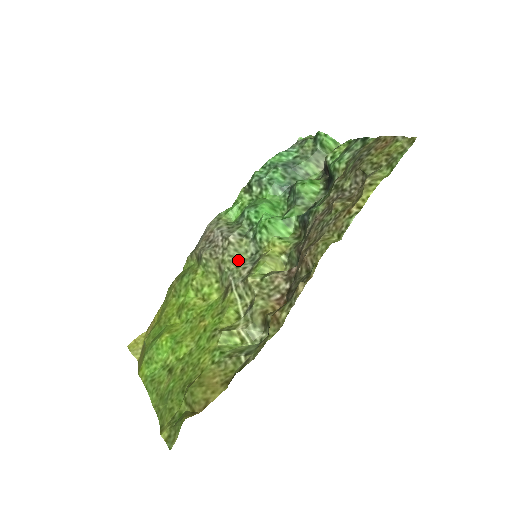
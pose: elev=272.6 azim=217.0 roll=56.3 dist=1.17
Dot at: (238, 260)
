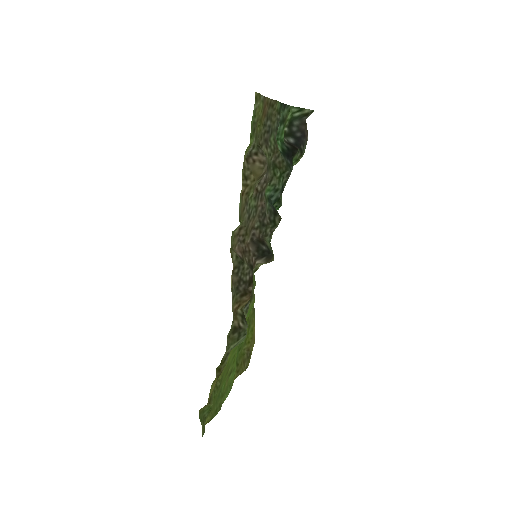
Dot at: occluded
